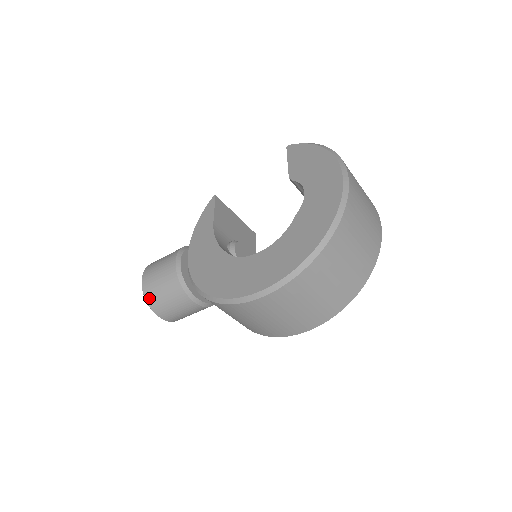
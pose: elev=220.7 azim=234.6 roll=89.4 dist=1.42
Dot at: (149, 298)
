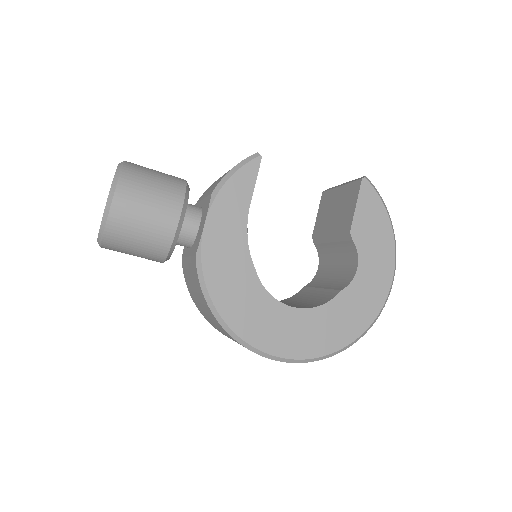
Dot at: (111, 234)
